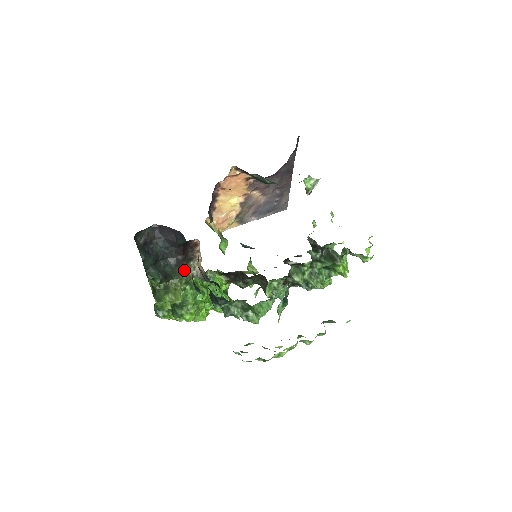
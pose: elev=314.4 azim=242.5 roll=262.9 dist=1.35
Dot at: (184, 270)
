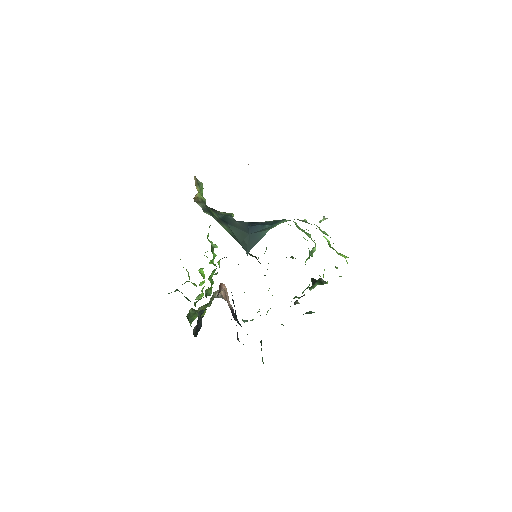
Dot at: (210, 301)
